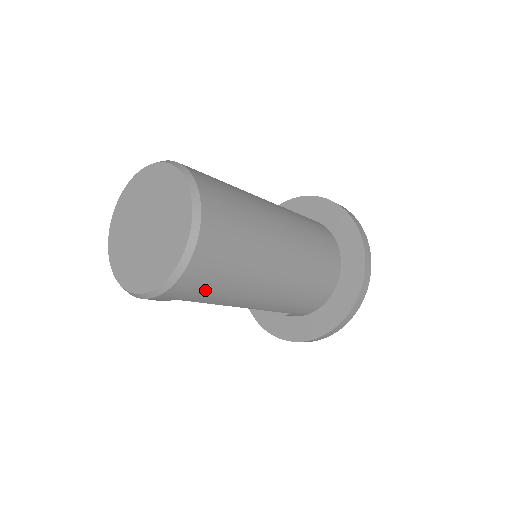
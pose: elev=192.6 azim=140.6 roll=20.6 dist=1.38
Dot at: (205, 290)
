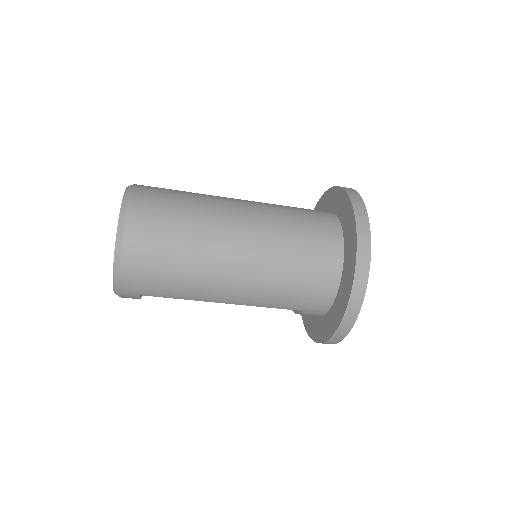
Dot at: (156, 284)
